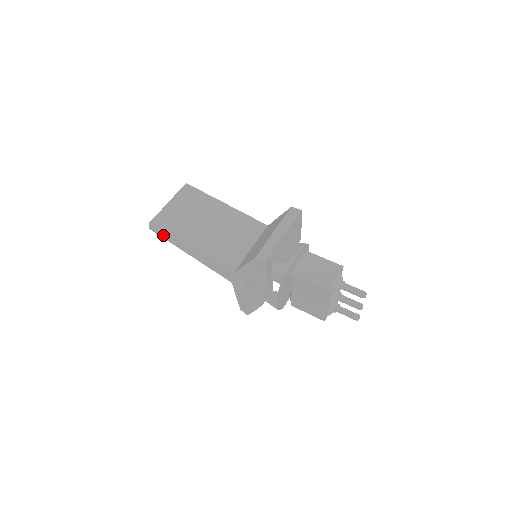
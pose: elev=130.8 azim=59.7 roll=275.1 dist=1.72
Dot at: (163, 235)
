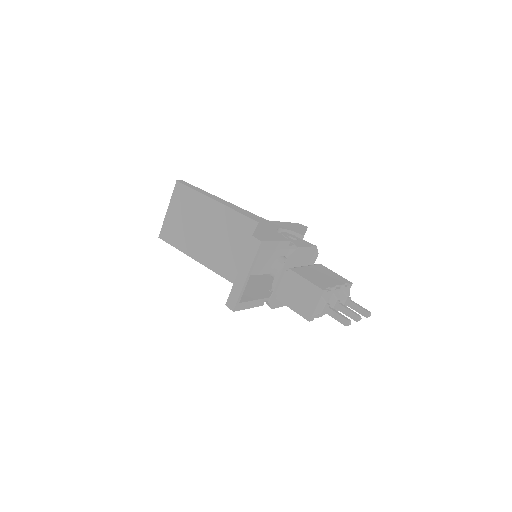
Dot at: occluded
